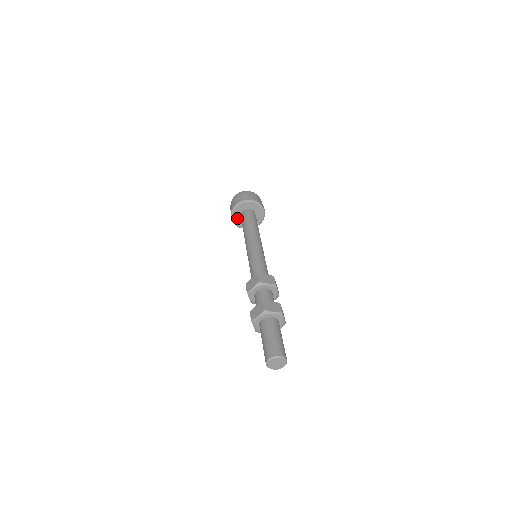
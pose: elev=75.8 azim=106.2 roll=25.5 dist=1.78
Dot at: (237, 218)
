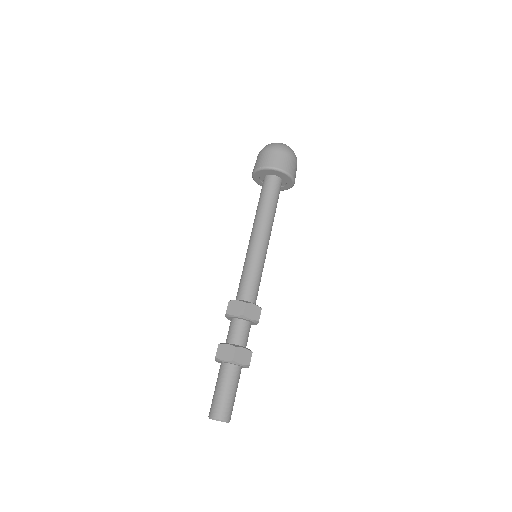
Dot at: (259, 176)
